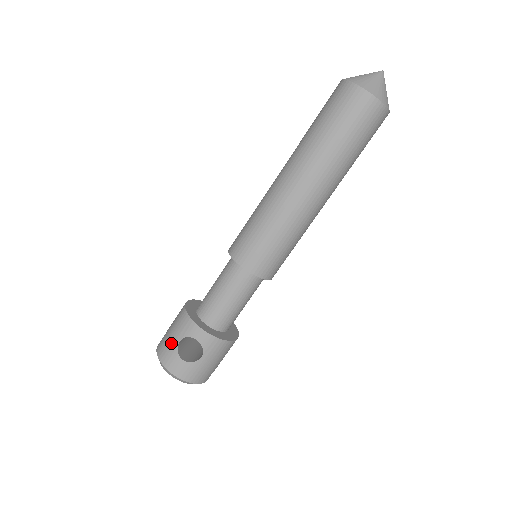
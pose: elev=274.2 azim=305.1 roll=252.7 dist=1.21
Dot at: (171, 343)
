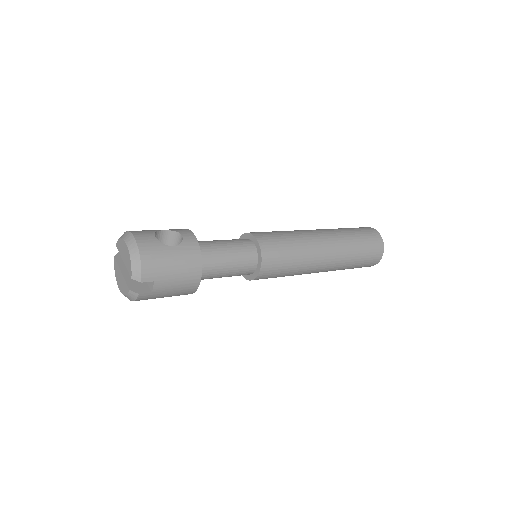
Dot at: (152, 230)
